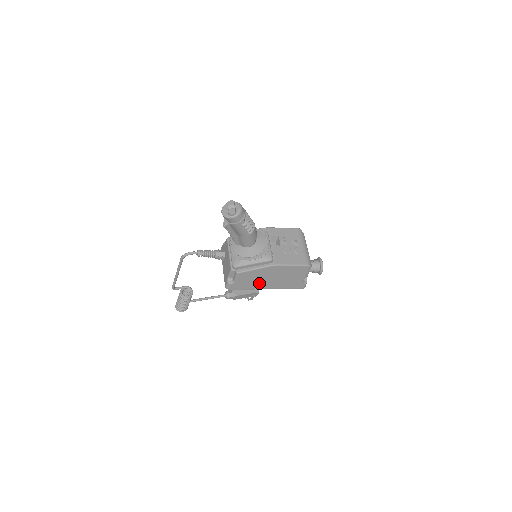
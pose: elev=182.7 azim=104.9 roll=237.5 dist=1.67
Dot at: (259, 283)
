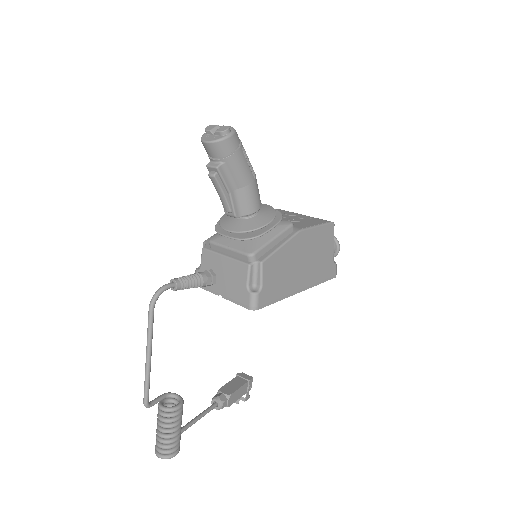
Dot at: (290, 280)
